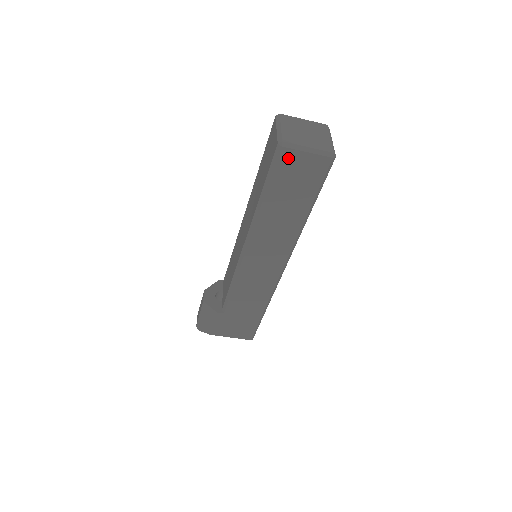
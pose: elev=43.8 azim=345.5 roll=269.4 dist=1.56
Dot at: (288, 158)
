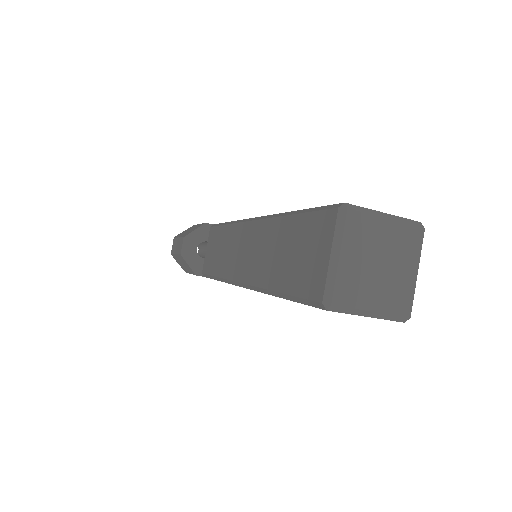
Dot at: occluded
